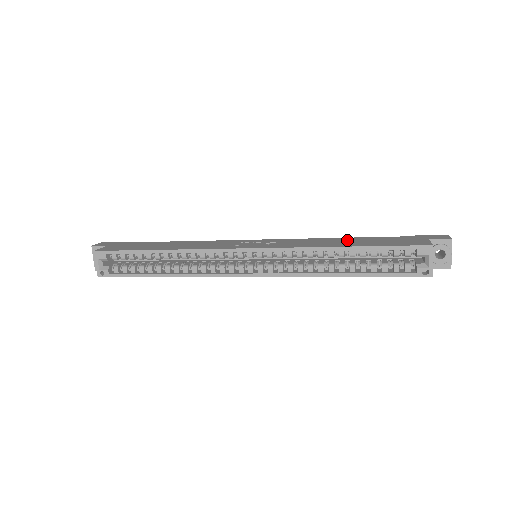
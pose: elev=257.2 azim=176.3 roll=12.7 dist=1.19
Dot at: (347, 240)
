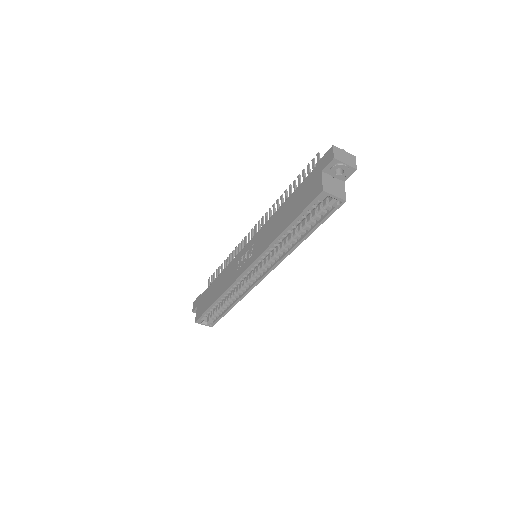
Dot at: (283, 212)
